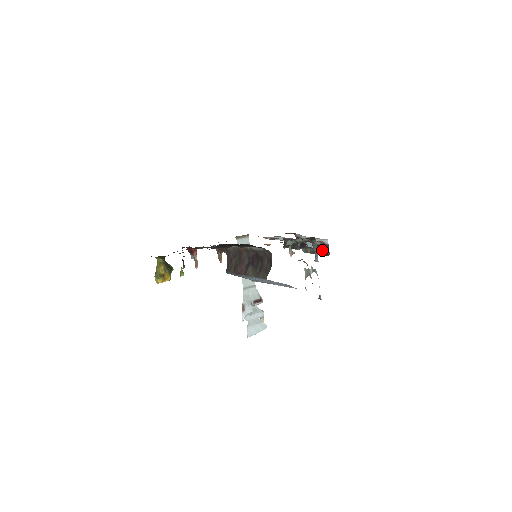
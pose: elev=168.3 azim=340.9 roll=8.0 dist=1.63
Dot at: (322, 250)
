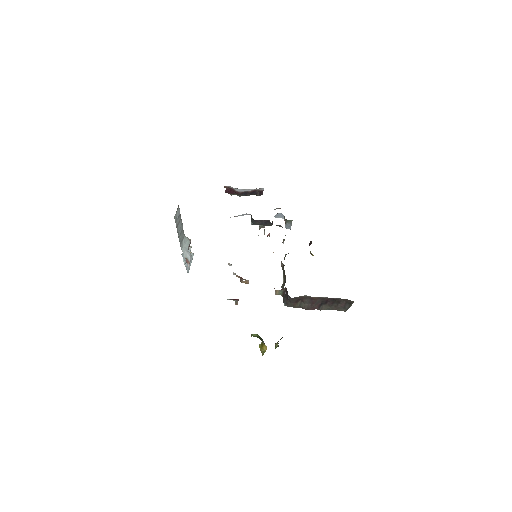
Dot at: (257, 195)
